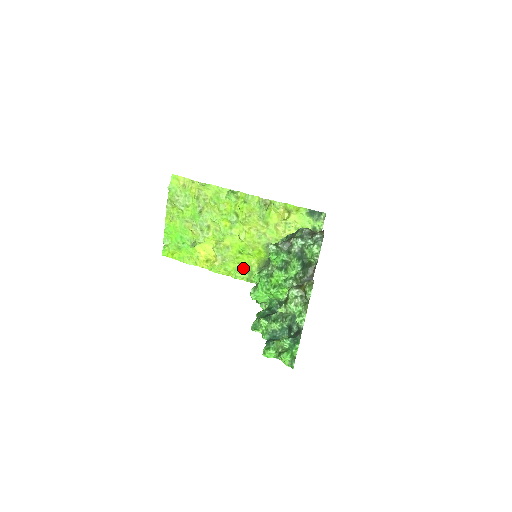
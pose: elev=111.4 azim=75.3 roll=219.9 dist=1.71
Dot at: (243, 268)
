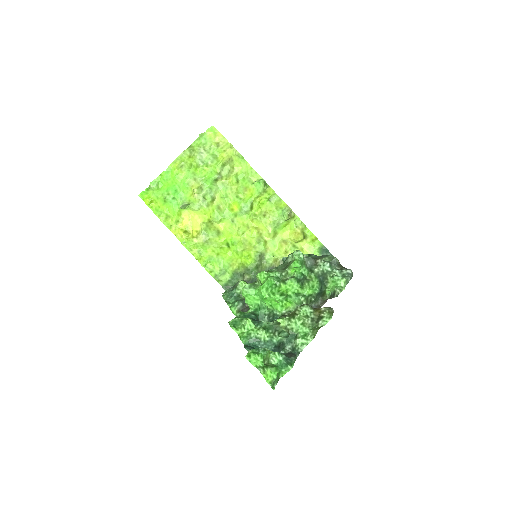
Dot at: (219, 262)
